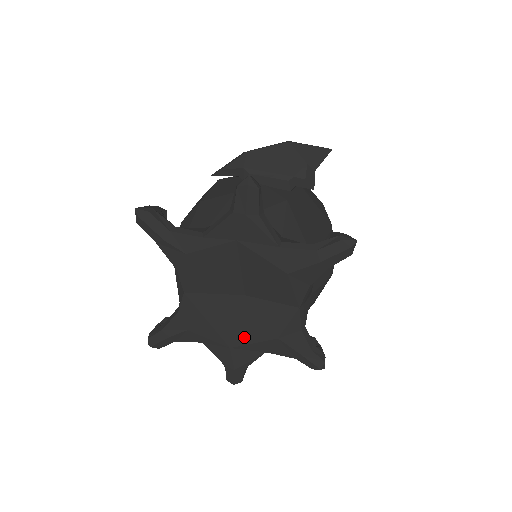
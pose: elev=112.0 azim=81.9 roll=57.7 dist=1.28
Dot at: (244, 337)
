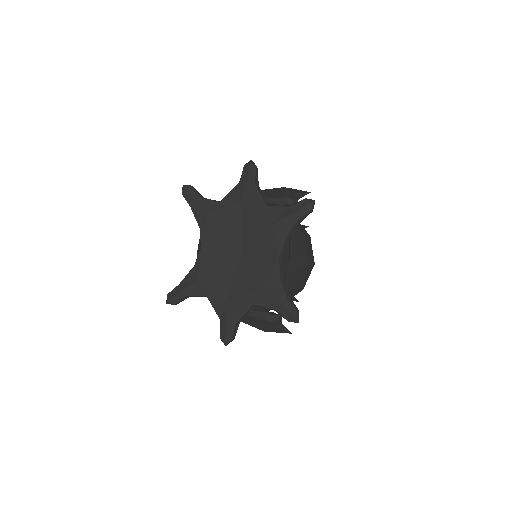
Dot at: (238, 289)
